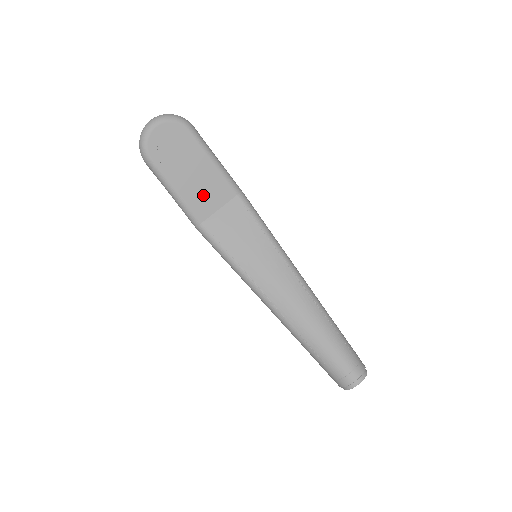
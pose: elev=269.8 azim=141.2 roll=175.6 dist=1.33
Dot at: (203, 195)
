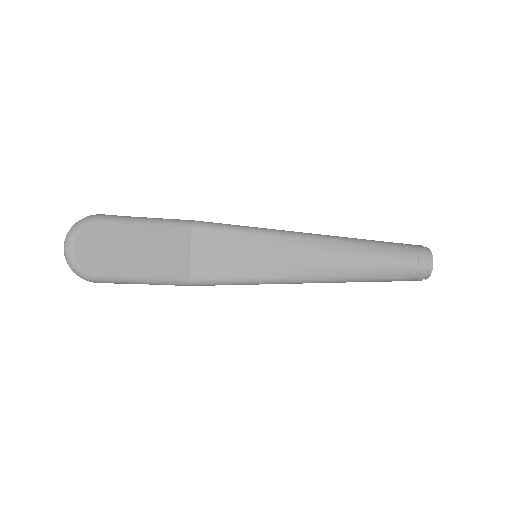
Dot at: (167, 257)
